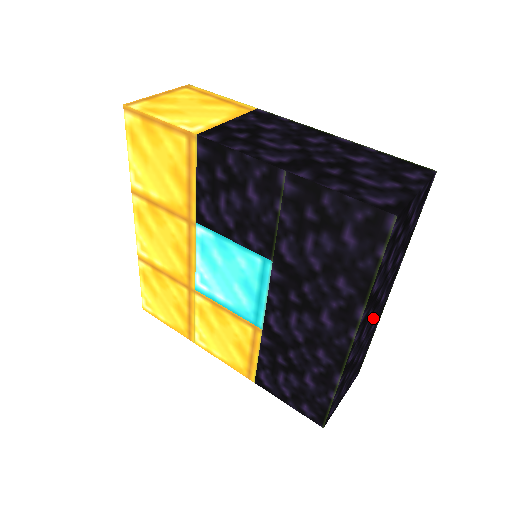
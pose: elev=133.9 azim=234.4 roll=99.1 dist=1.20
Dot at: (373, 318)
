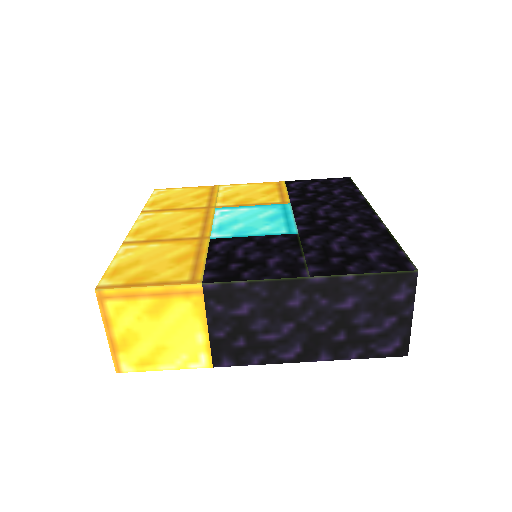
Dot at: occluded
